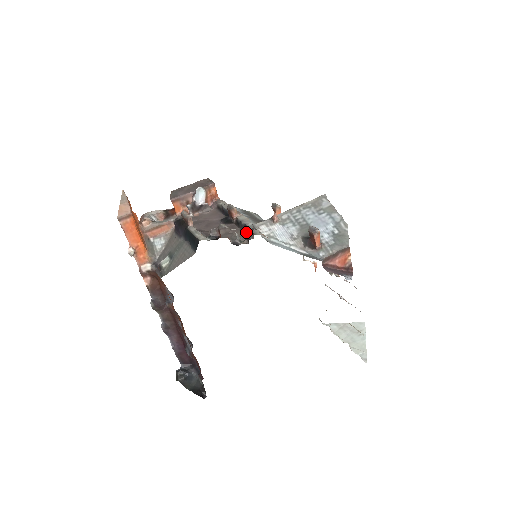
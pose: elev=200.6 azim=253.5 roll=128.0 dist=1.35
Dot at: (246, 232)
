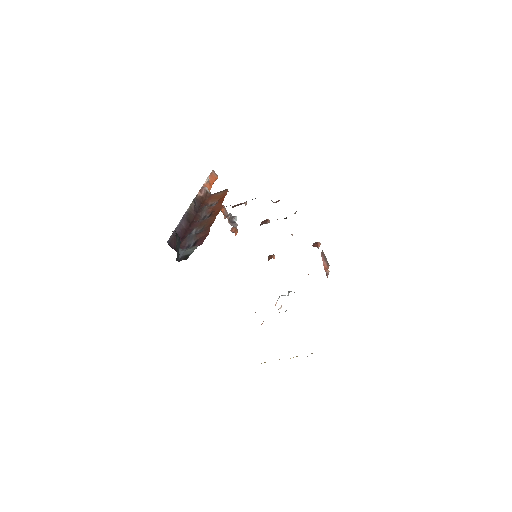
Dot at: occluded
